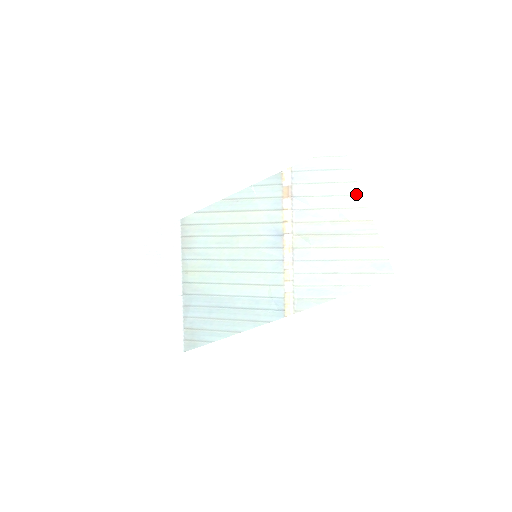
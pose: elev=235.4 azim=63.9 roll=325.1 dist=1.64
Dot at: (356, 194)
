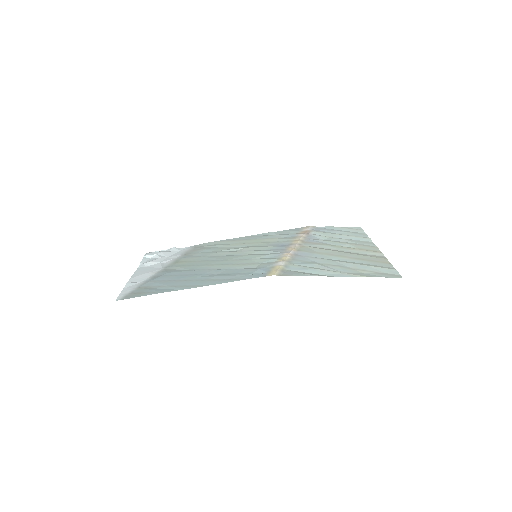
Dot at: (368, 242)
